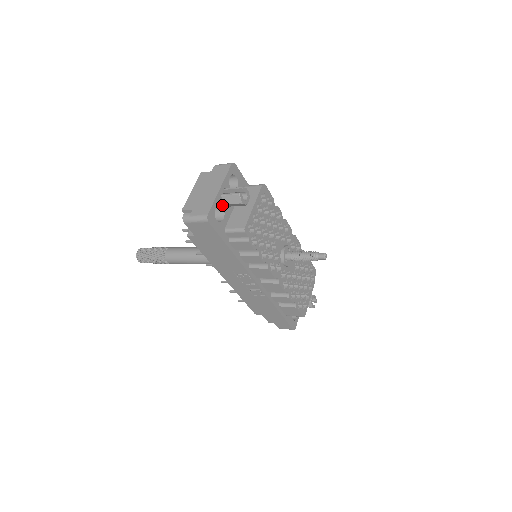
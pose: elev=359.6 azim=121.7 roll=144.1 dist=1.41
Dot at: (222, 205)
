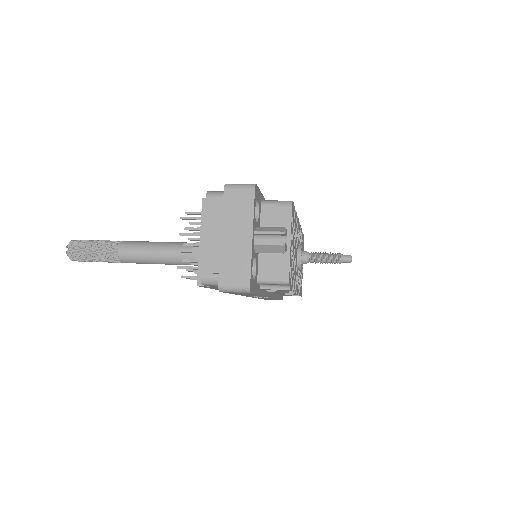
Dot at: (254, 255)
